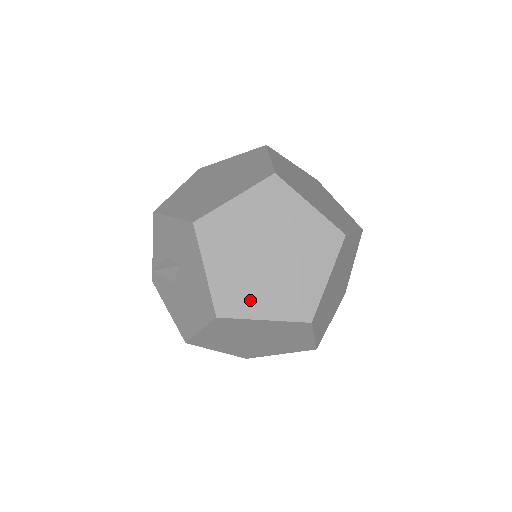
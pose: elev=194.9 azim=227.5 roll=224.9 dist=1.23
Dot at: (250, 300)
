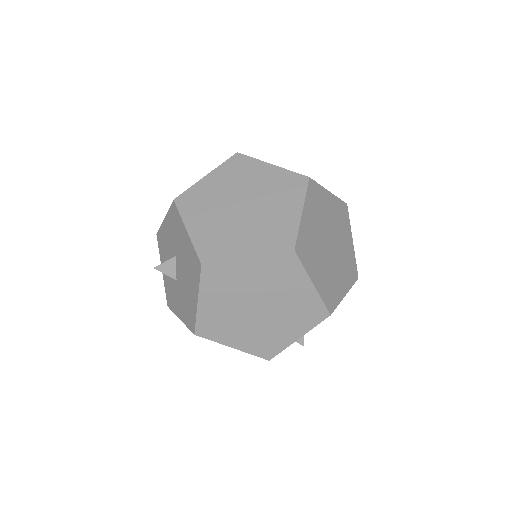
Dot at: (231, 244)
